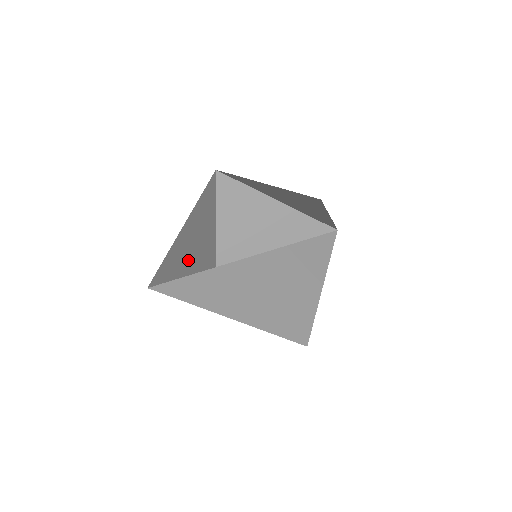
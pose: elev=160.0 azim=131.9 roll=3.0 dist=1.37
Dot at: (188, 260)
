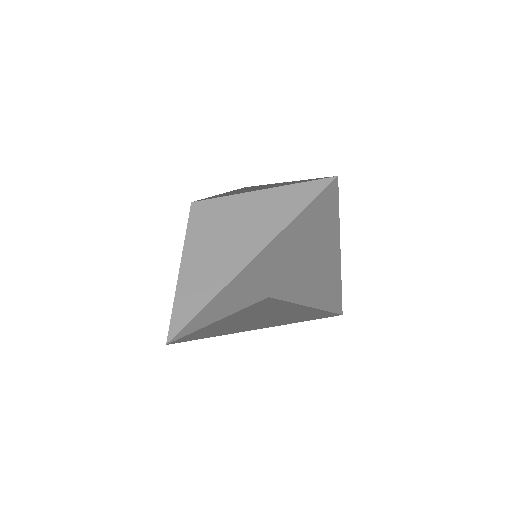
Dot at: occluded
